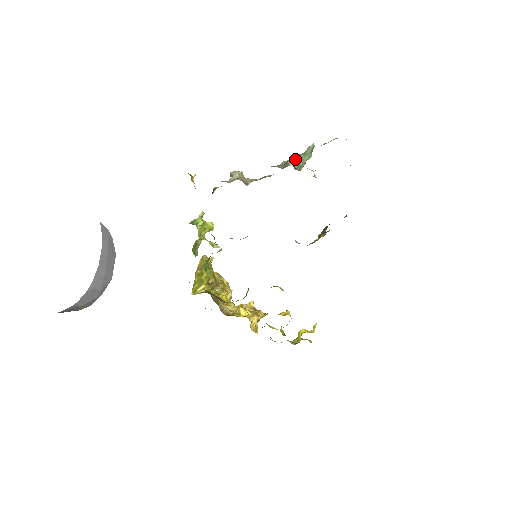
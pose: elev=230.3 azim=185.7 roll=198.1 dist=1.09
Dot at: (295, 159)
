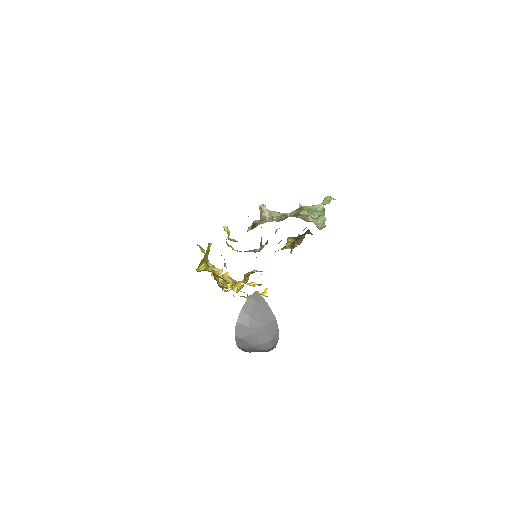
Dot at: (311, 213)
